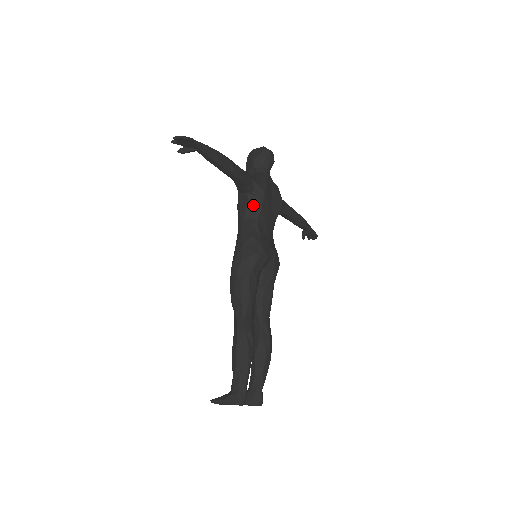
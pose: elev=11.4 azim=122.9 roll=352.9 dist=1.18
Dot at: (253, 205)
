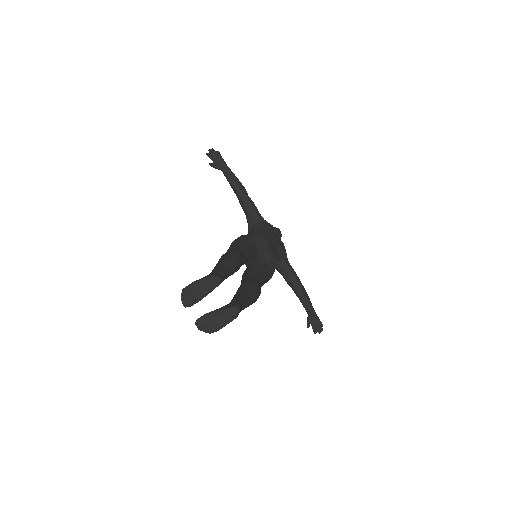
Dot at: (259, 229)
